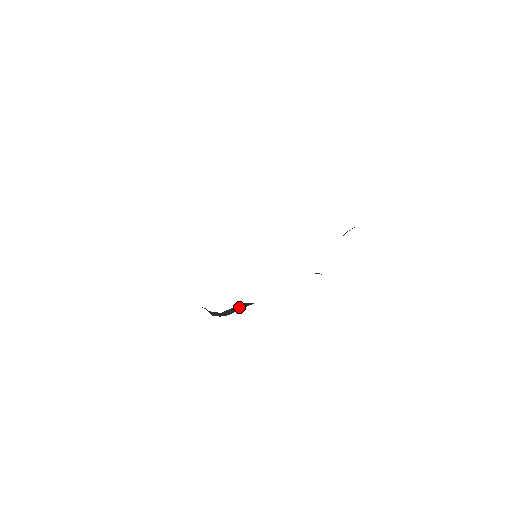
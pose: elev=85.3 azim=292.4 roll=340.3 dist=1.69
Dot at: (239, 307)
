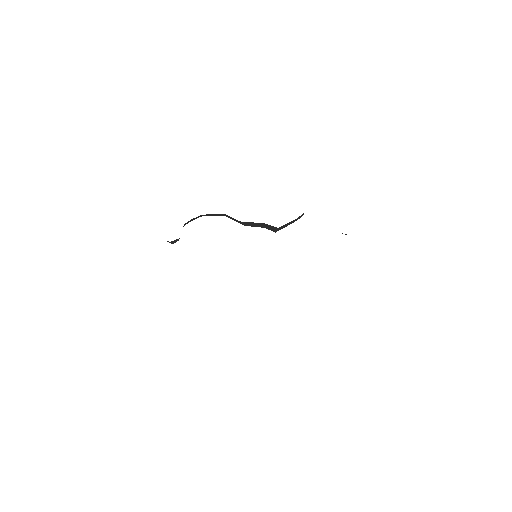
Dot at: occluded
